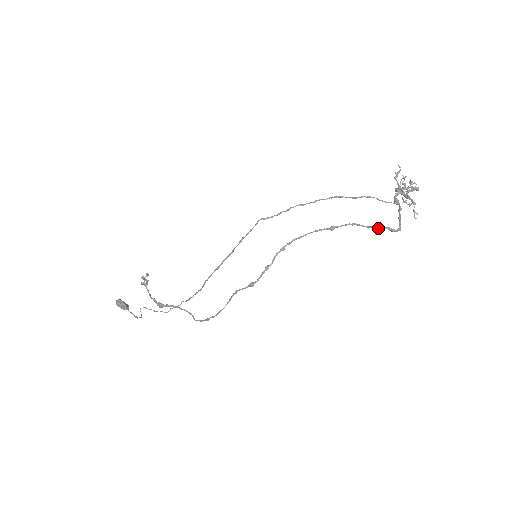
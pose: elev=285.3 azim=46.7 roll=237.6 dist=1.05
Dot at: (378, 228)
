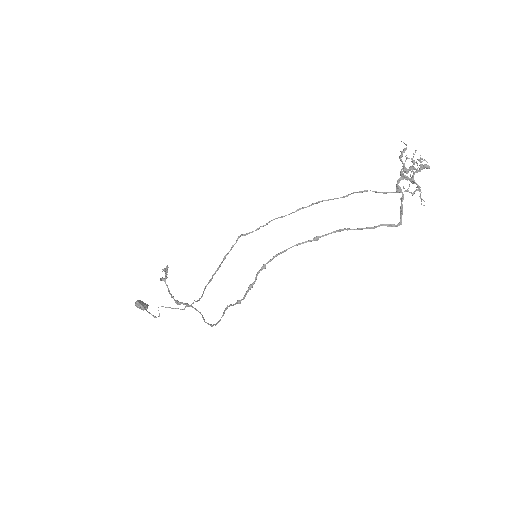
Dot at: (373, 228)
